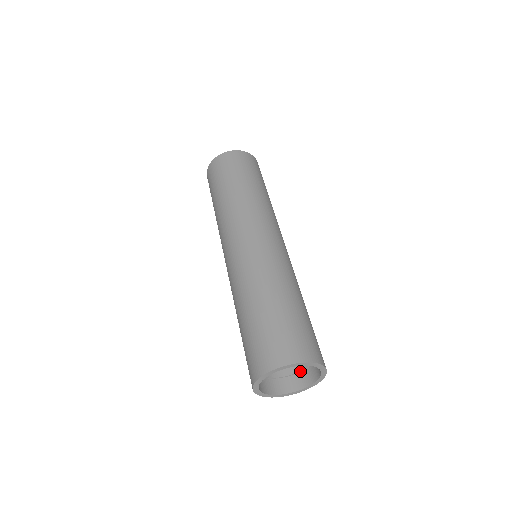
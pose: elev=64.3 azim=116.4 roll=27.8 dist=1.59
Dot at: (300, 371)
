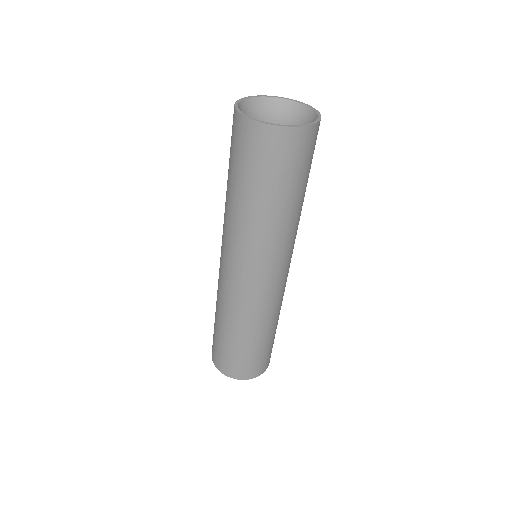
Dot at: occluded
